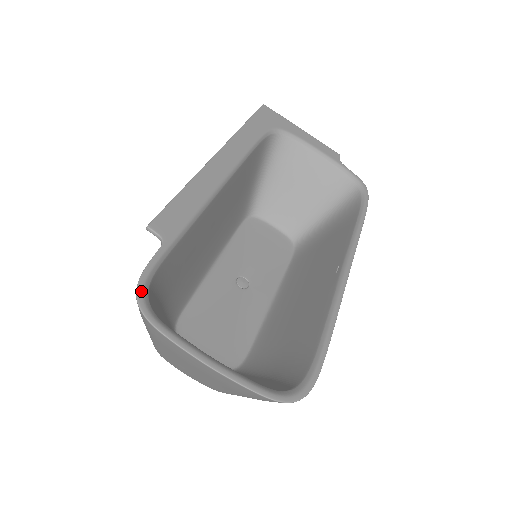
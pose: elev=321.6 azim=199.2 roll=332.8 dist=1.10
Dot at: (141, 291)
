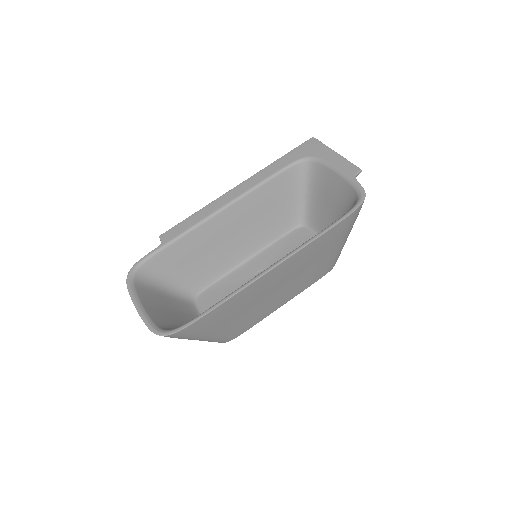
Dot at: (133, 268)
